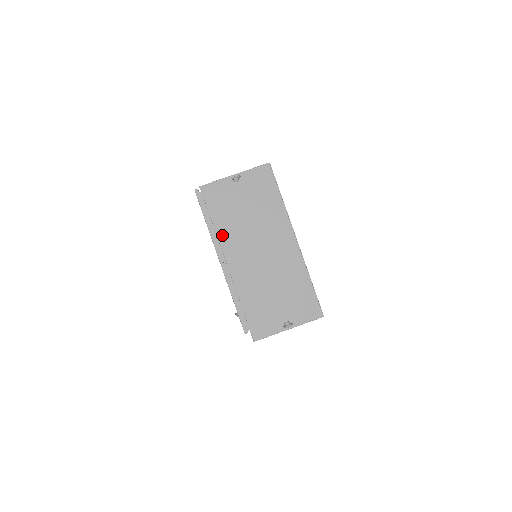
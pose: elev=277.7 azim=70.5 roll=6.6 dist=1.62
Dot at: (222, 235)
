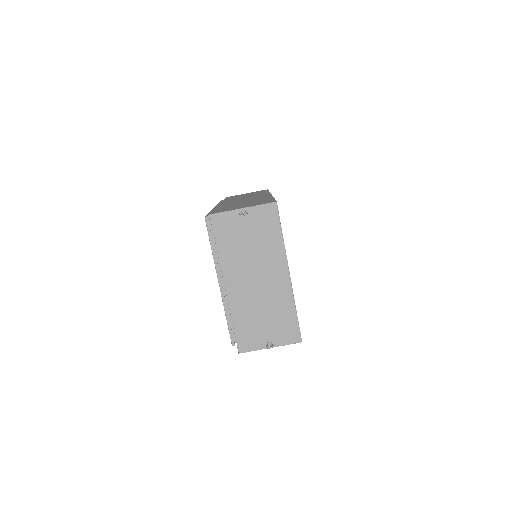
Dot at: (224, 261)
